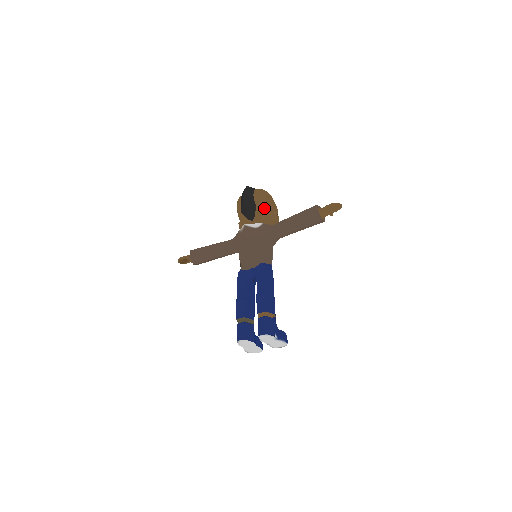
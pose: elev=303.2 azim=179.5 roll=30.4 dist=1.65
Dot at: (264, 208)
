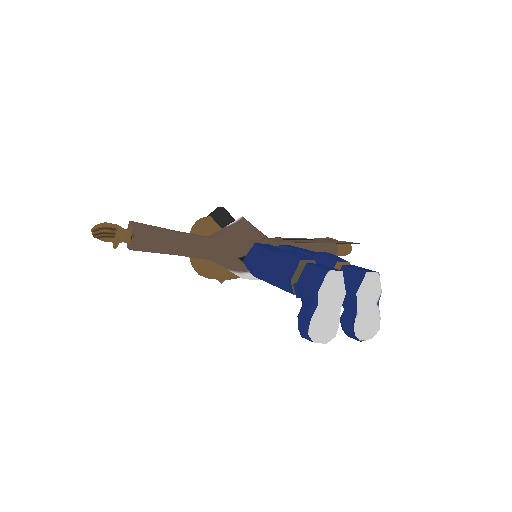
Dot at: occluded
